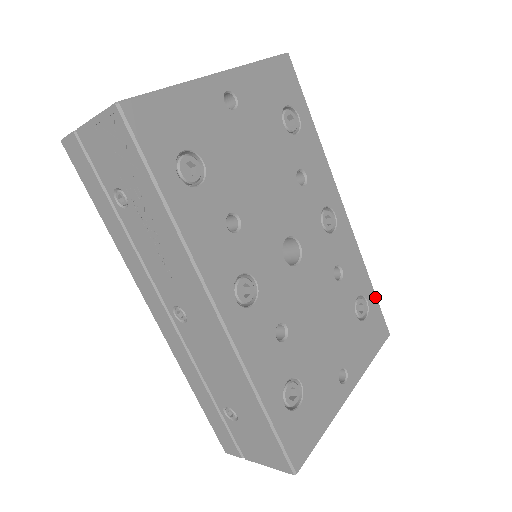
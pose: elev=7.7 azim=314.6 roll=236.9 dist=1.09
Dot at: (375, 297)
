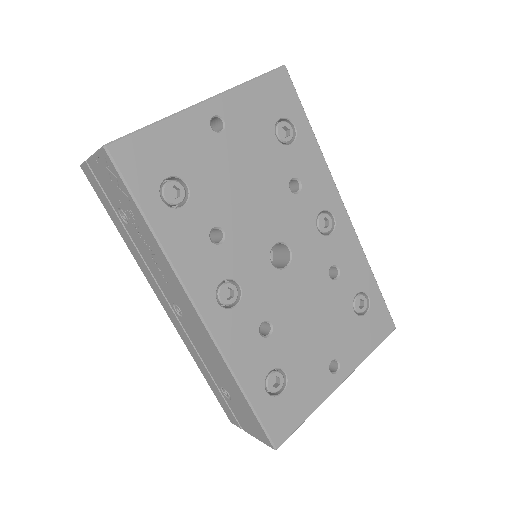
Dot at: (379, 293)
